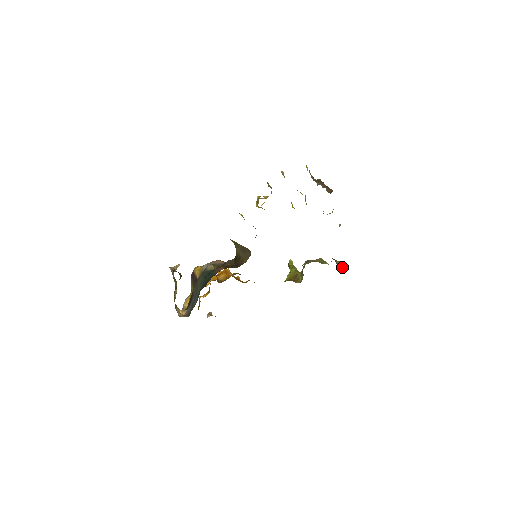
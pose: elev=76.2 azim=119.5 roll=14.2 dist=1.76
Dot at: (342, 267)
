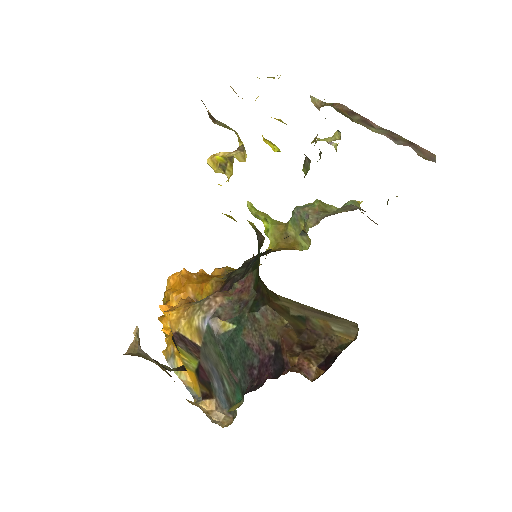
Dot at: occluded
